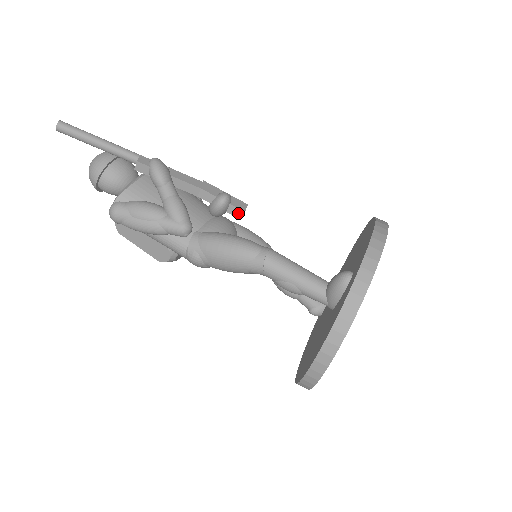
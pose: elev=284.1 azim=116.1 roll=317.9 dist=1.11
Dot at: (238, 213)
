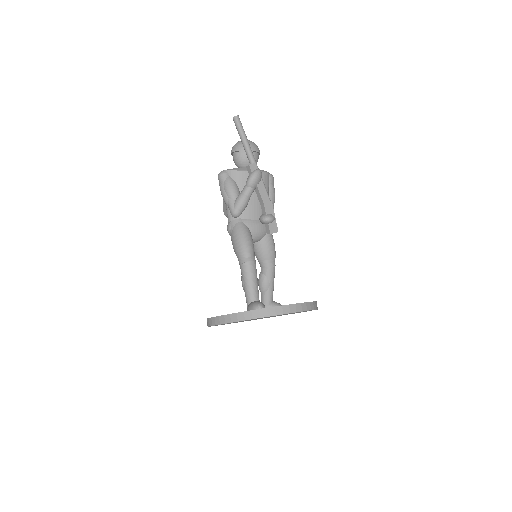
Dot at: (268, 231)
